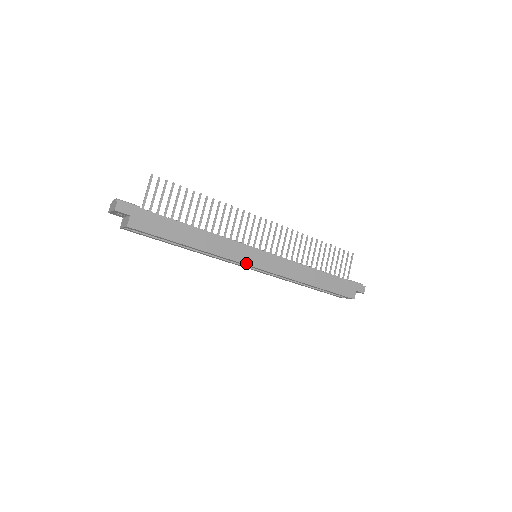
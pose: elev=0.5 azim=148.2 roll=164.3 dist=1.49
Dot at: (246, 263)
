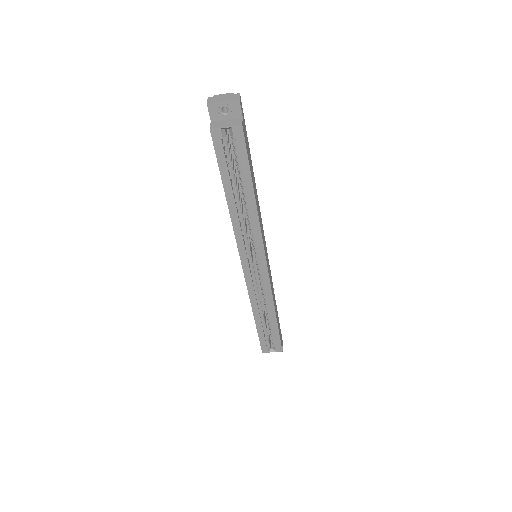
Dot at: (265, 252)
